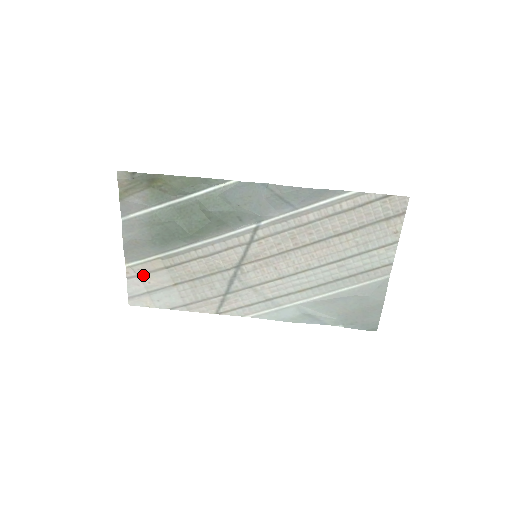
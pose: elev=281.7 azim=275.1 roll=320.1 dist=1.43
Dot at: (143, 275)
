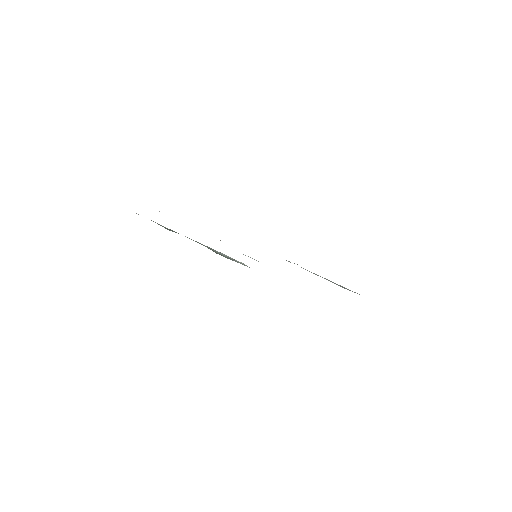
Dot at: occluded
